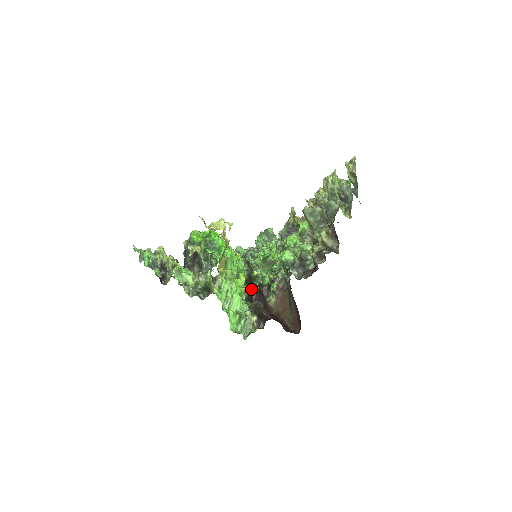
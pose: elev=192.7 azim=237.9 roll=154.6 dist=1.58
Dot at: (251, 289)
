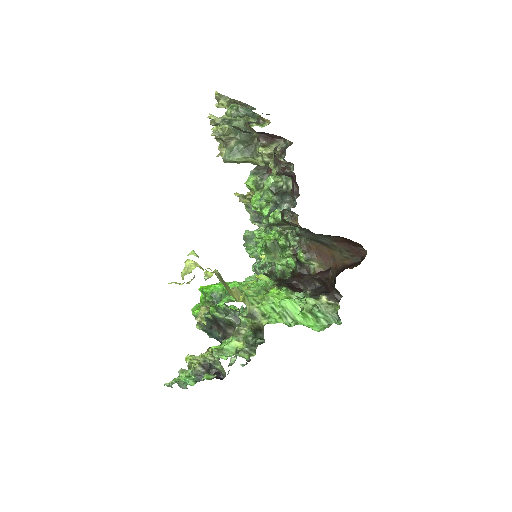
Dot at: (291, 285)
